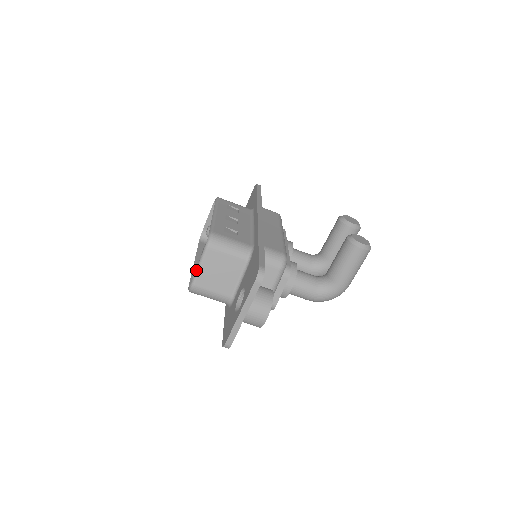
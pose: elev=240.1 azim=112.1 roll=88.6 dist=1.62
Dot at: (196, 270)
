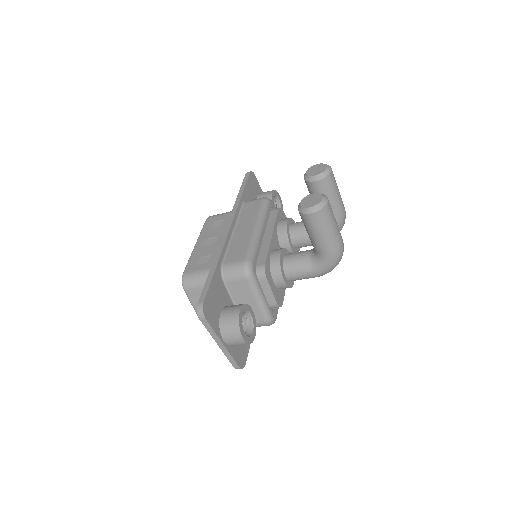
Dot at: (194, 309)
